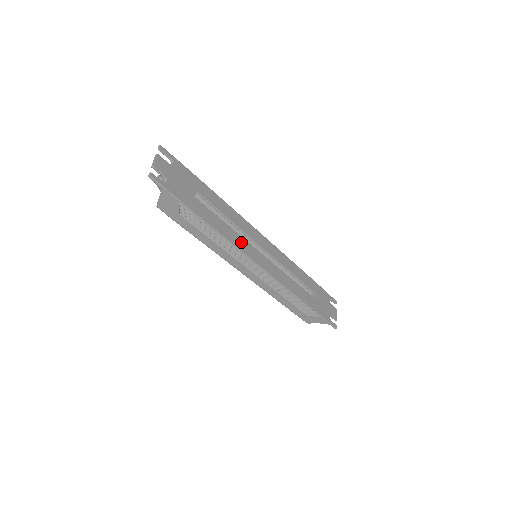
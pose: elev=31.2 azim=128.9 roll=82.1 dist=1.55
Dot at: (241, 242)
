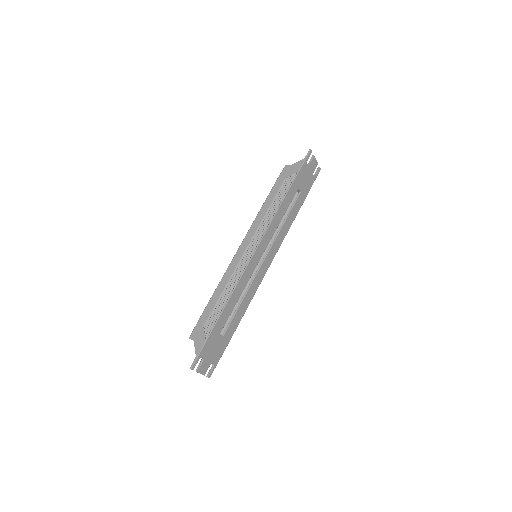
Dot at: (253, 288)
